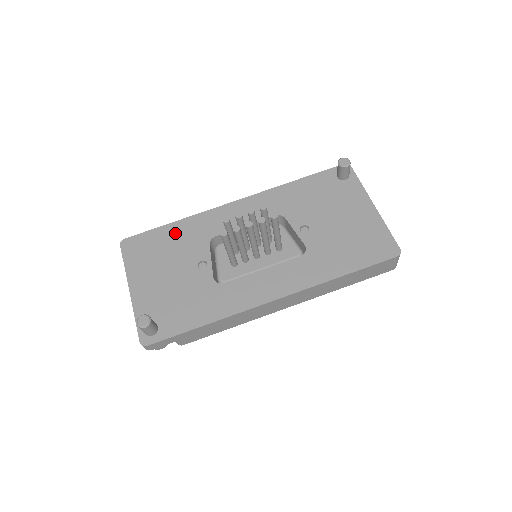
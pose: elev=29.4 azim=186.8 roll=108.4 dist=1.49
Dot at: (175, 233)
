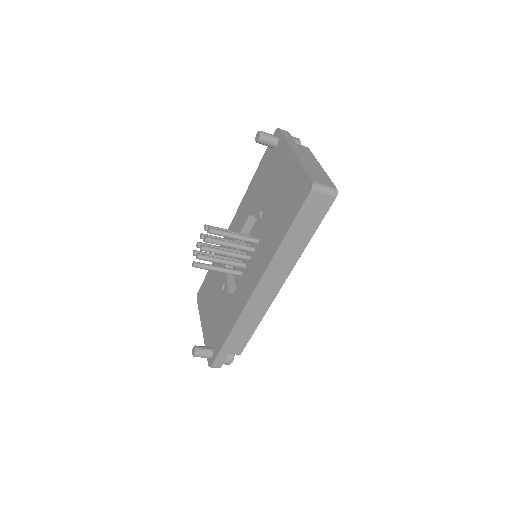
Dot at: (213, 272)
